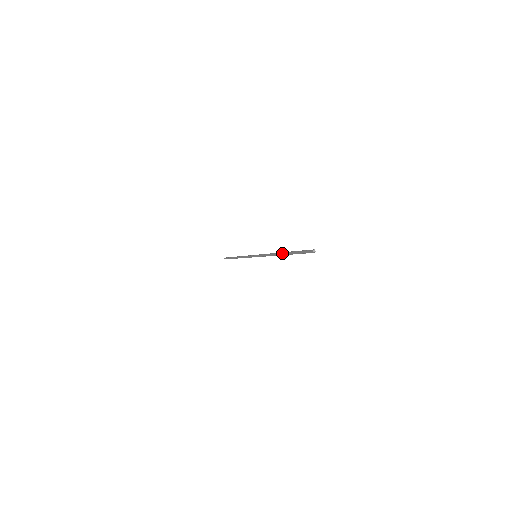
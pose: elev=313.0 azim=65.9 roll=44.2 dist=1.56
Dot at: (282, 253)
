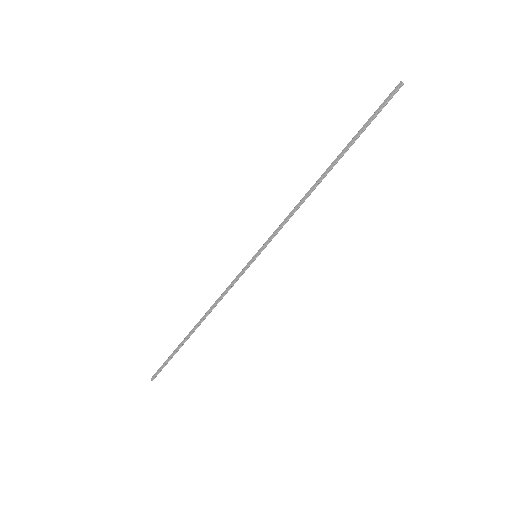
Dot at: (330, 165)
